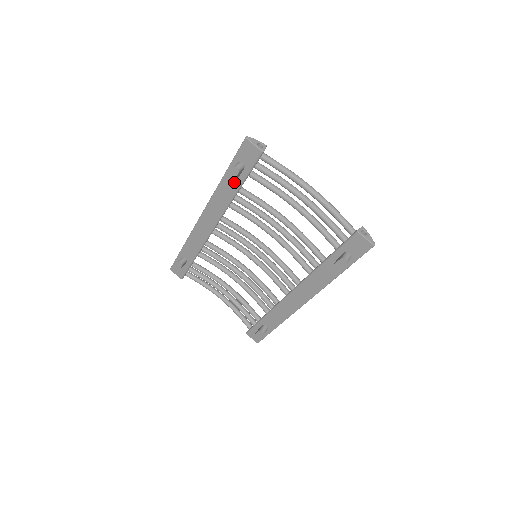
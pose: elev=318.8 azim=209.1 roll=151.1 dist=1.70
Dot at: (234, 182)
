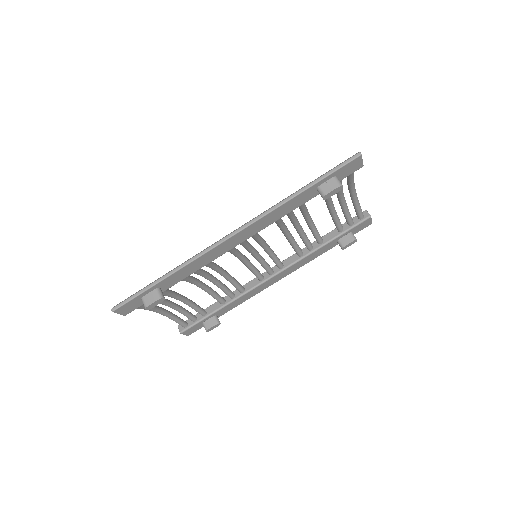
Dot at: (310, 195)
